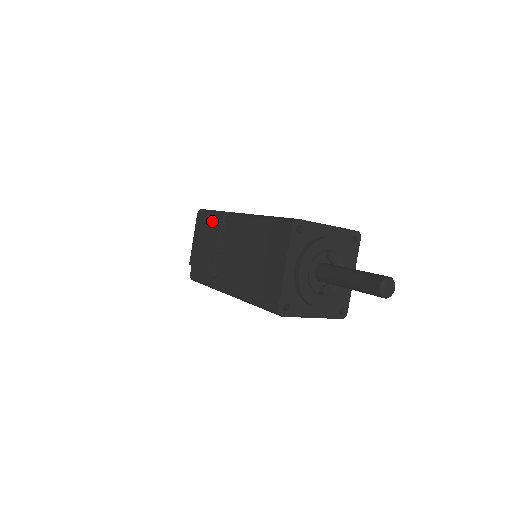
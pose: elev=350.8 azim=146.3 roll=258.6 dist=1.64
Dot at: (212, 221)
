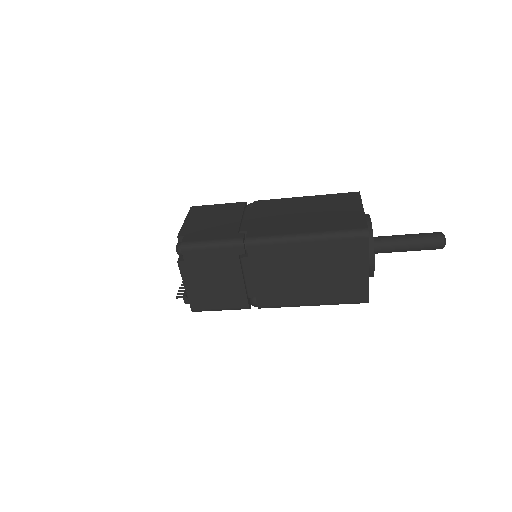
Dot at: (226, 206)
